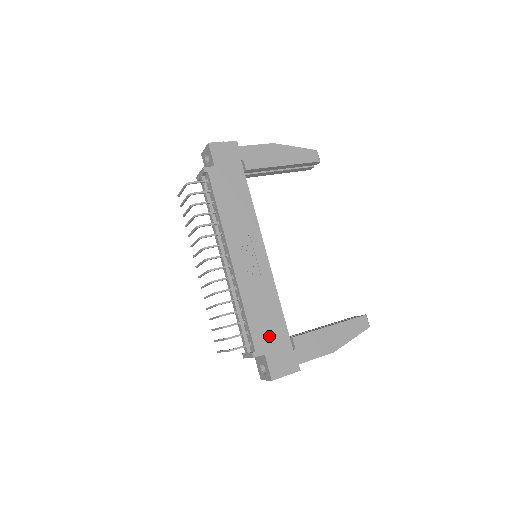
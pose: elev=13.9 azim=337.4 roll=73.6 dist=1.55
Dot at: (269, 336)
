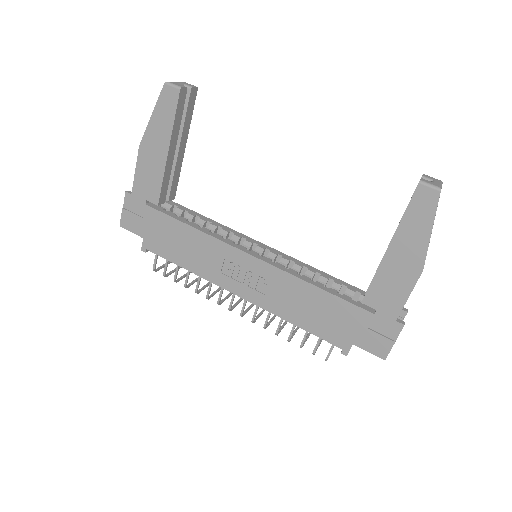
Dot at: (338, 325)
